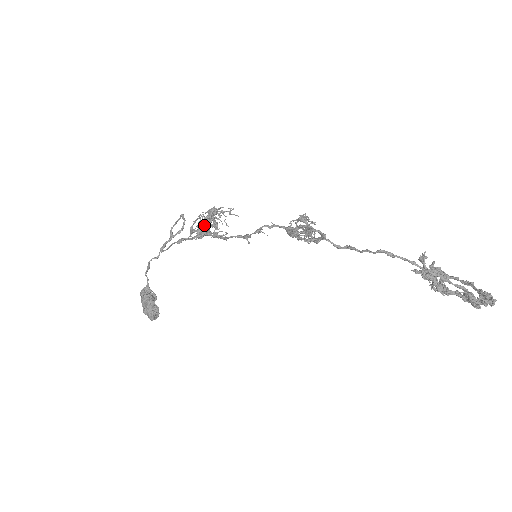
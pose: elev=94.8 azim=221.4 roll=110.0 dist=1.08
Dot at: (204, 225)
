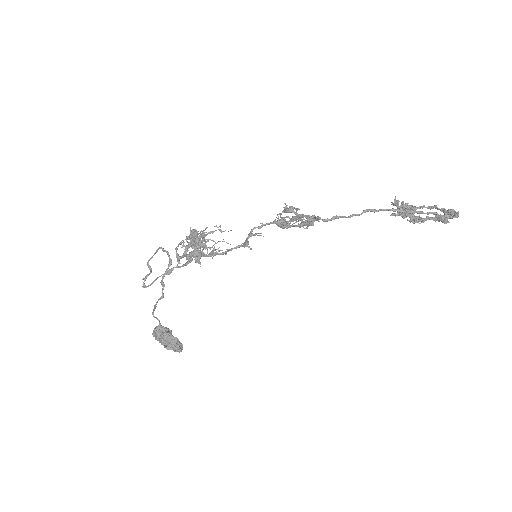
Dot at: (199, 251)
